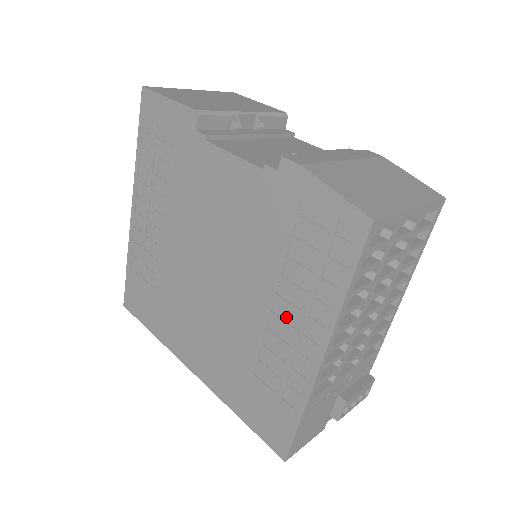
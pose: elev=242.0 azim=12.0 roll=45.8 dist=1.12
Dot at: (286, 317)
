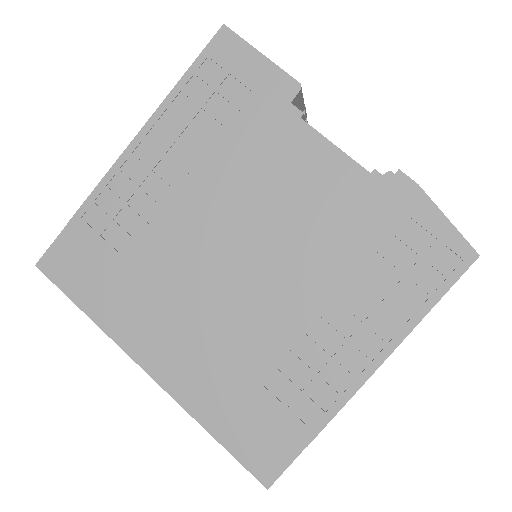
Dot at: (338, 325)
